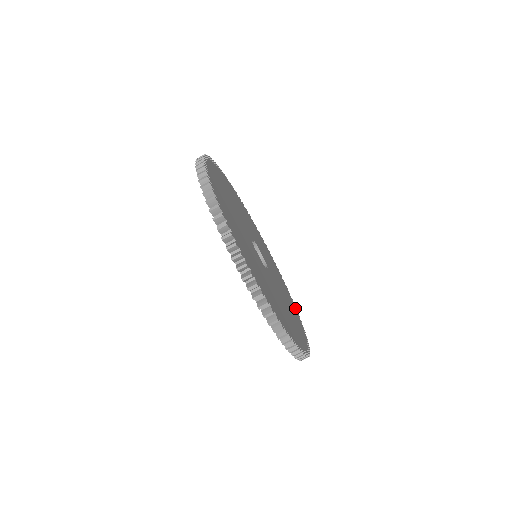
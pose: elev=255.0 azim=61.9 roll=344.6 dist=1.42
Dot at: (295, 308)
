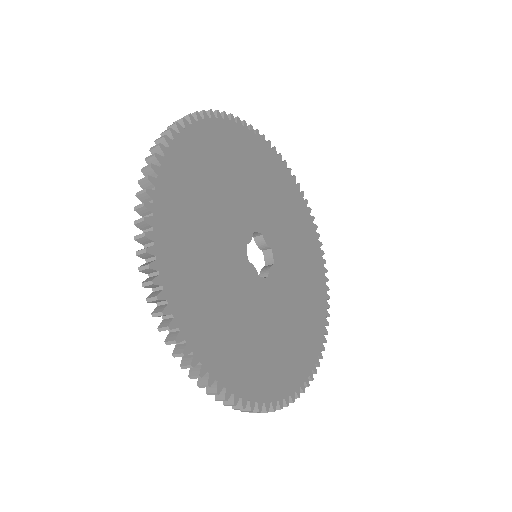
Dot at: (322, 262)
